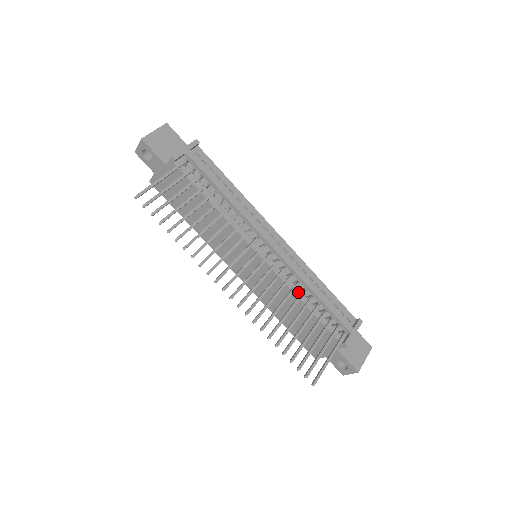
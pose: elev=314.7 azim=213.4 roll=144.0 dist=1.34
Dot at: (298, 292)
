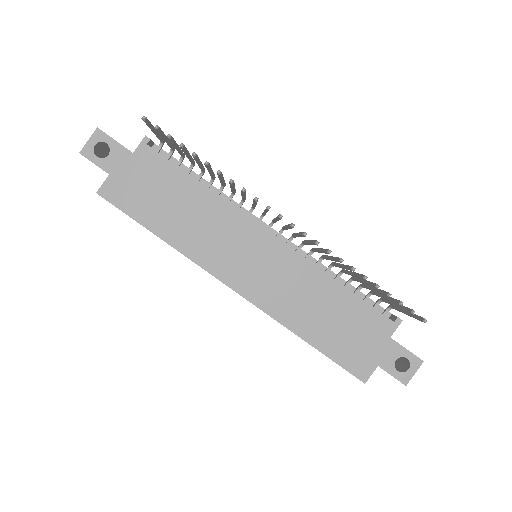
Dot at: (325, 272)
